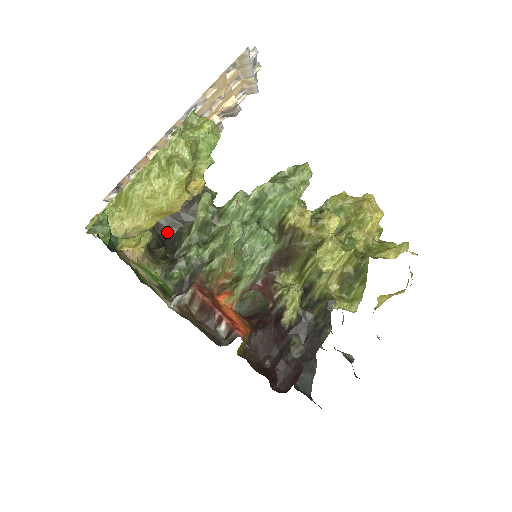
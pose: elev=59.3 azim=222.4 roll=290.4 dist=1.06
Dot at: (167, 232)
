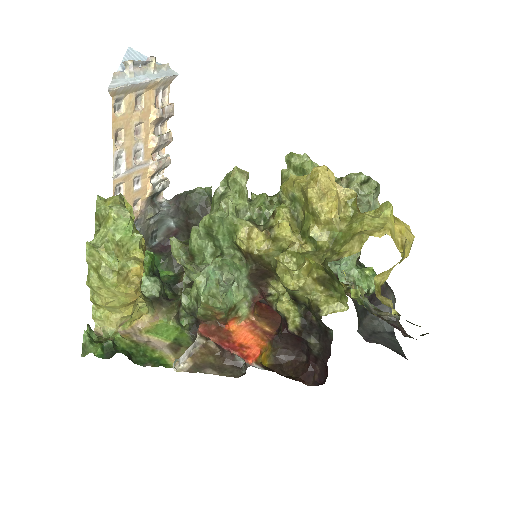
Dot at: occluded
